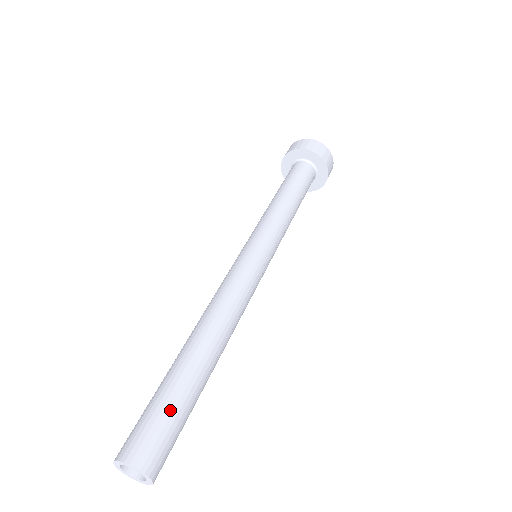
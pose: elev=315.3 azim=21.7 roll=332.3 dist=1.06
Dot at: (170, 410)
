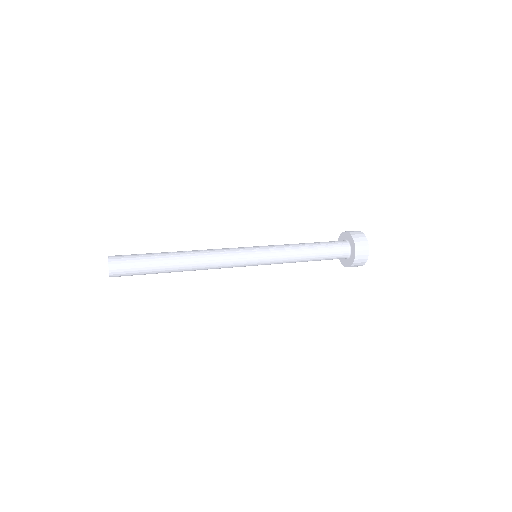
Dot at: occluded
